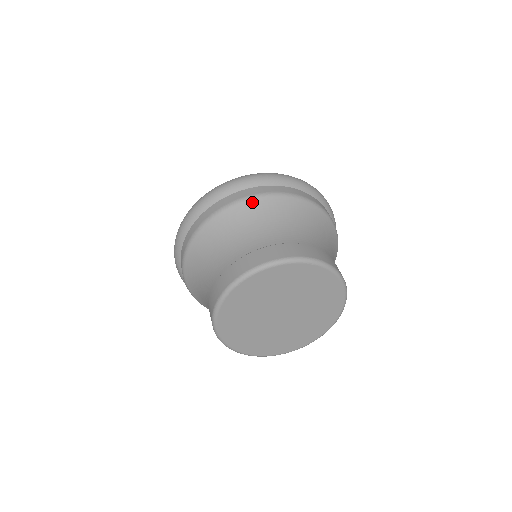
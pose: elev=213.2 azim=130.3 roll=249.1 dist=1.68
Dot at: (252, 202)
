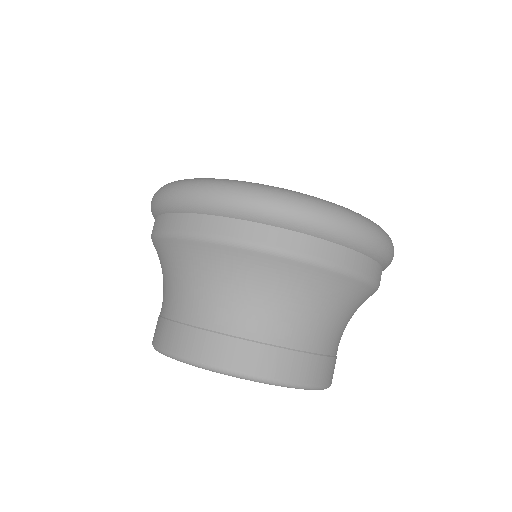
Dot at: (211, 247)
